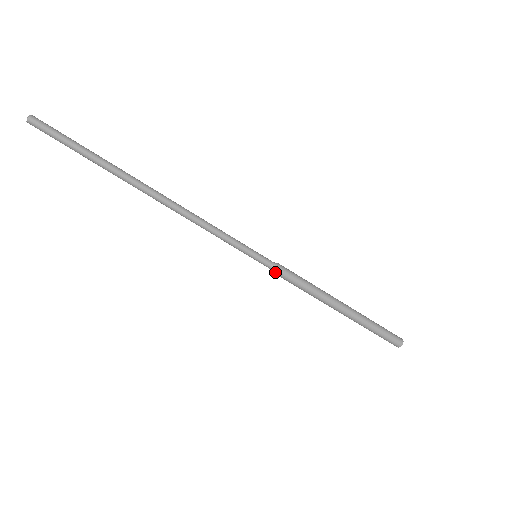
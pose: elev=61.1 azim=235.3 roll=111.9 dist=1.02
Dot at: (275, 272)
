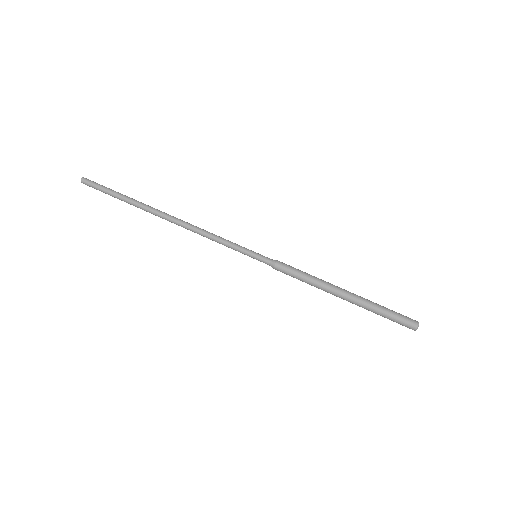
Dot at: (274, 266)
